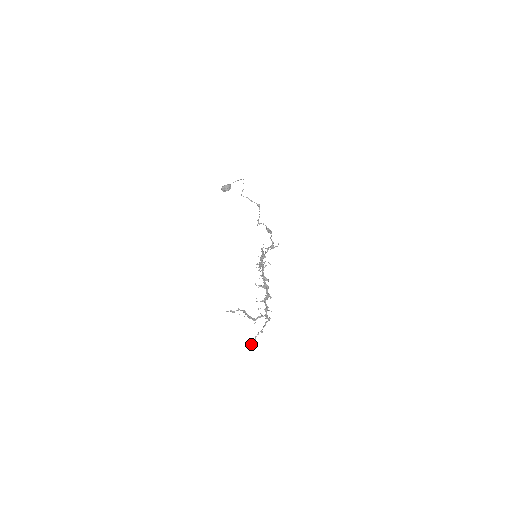
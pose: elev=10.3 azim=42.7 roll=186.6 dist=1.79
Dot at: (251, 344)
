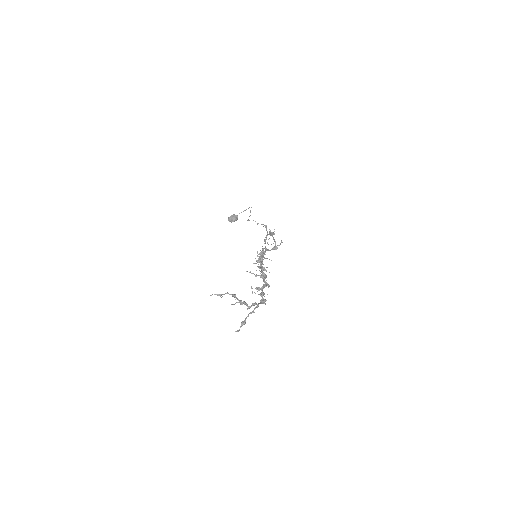
Dot at: (240, 327)
